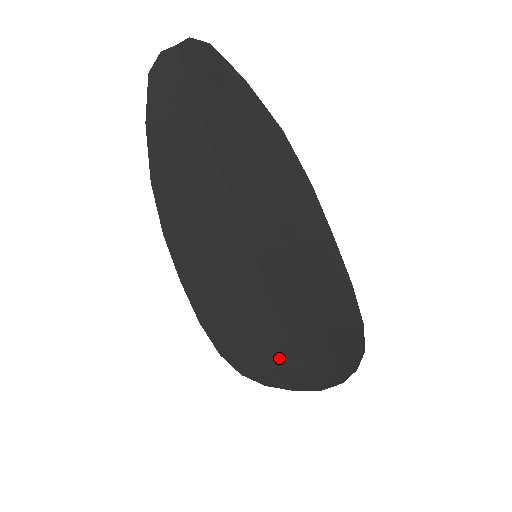
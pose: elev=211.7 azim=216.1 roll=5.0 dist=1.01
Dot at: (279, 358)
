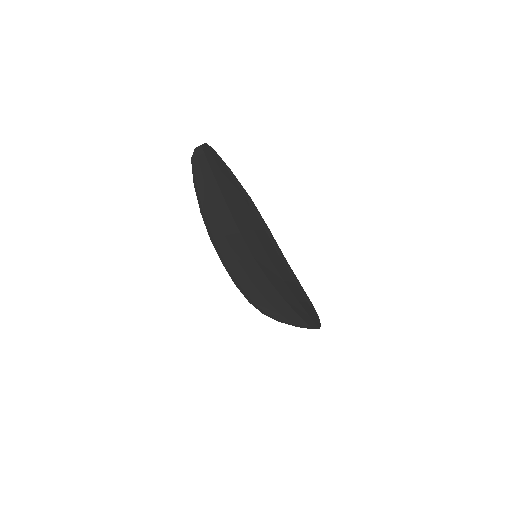
Dot at: (281, 309)
